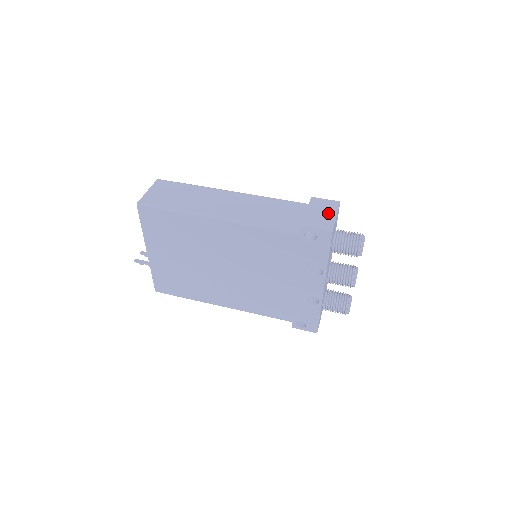
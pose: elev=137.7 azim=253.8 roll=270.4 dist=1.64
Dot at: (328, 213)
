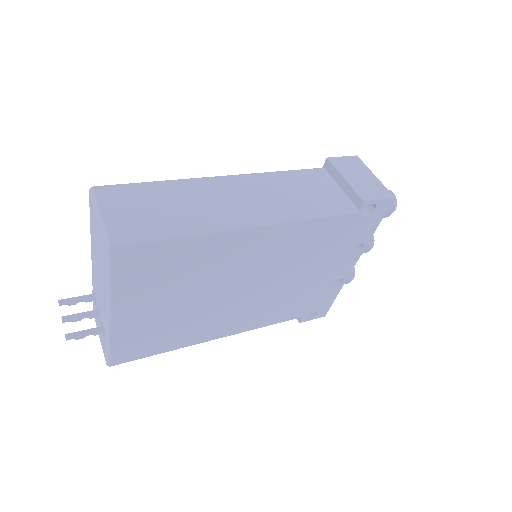
Dot at: (365, 174)
